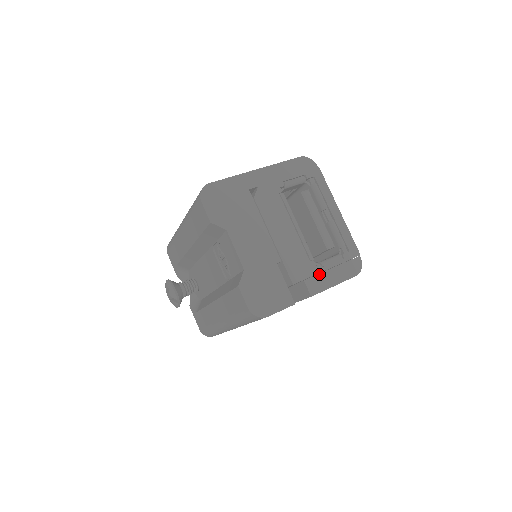
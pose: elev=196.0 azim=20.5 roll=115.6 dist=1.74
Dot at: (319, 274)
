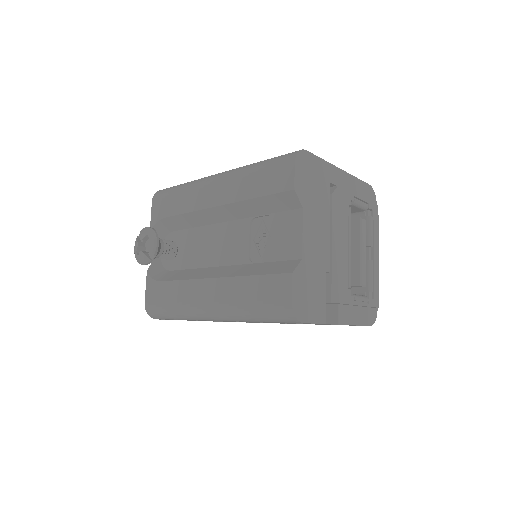
Dot at: (349, 305)
